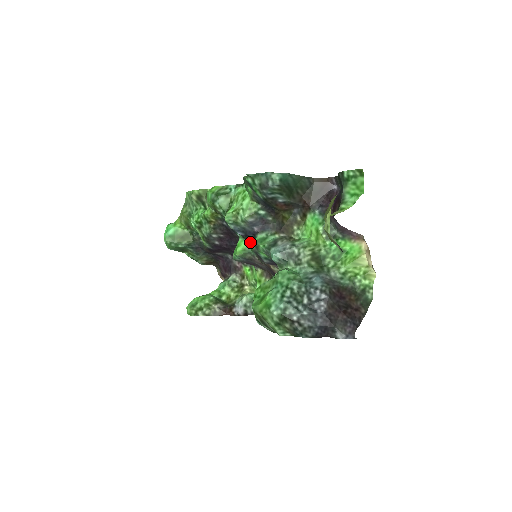
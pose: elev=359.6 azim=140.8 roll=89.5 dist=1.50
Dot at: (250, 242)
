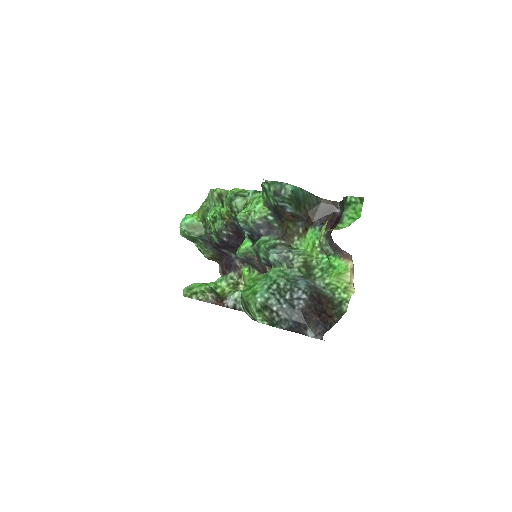
Dot at: (254, 243)
